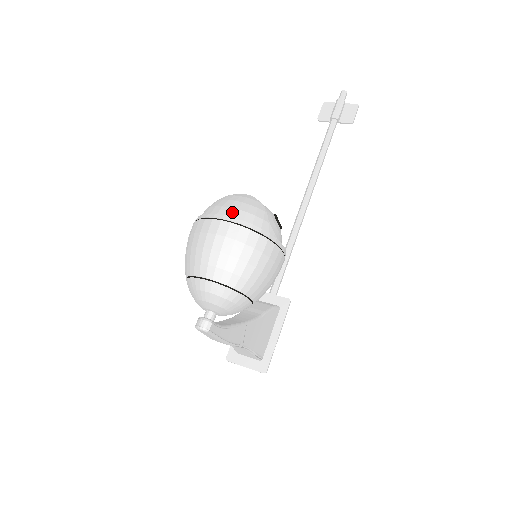
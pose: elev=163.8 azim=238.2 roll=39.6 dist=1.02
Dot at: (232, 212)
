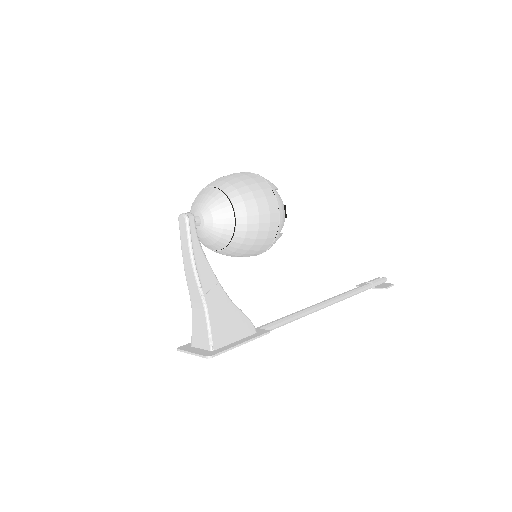
Dot at: occluded
